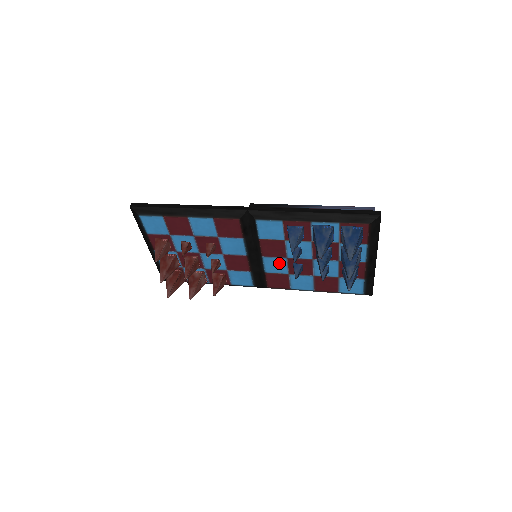
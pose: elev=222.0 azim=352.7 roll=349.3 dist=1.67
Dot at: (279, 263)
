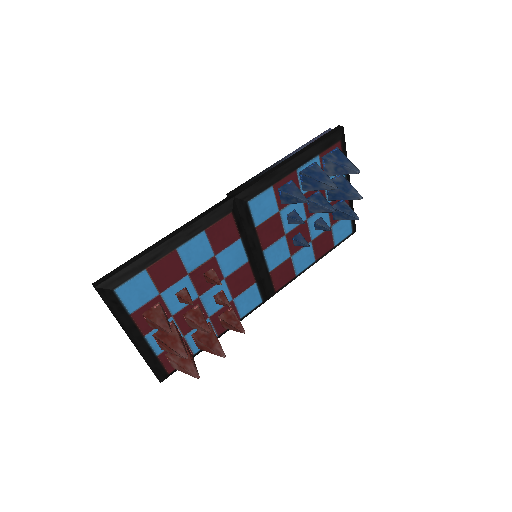
Dot at: (280, 248)
